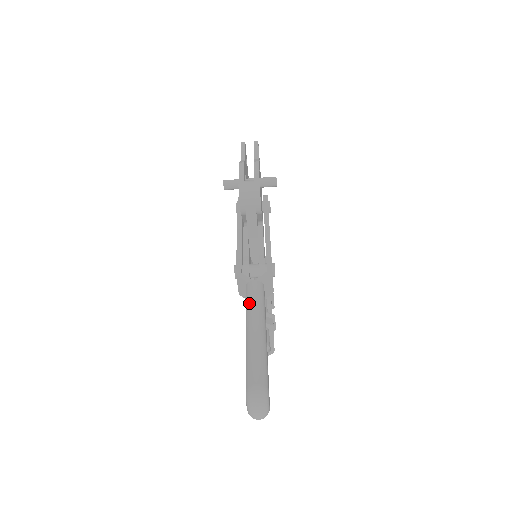
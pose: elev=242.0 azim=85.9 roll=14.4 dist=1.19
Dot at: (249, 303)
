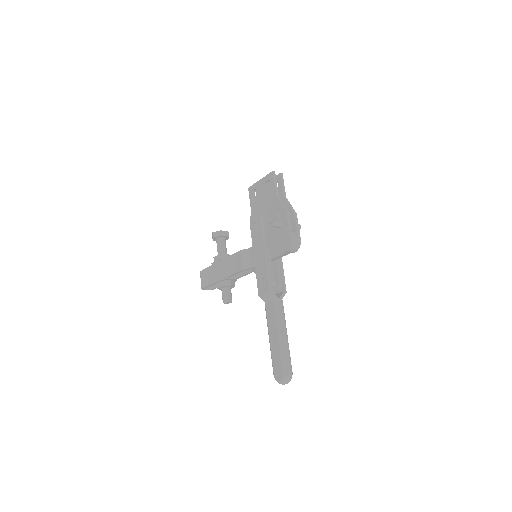
Dot at: (280, 317)
